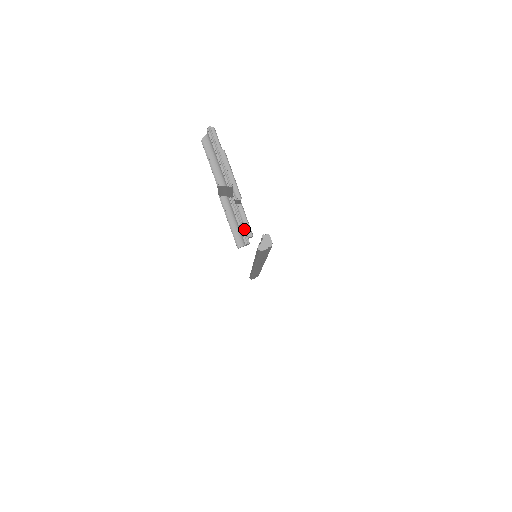
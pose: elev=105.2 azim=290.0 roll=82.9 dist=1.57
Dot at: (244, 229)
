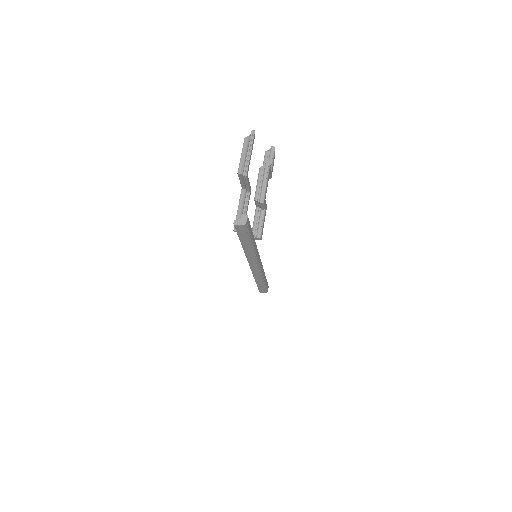
Dot at: occluded
